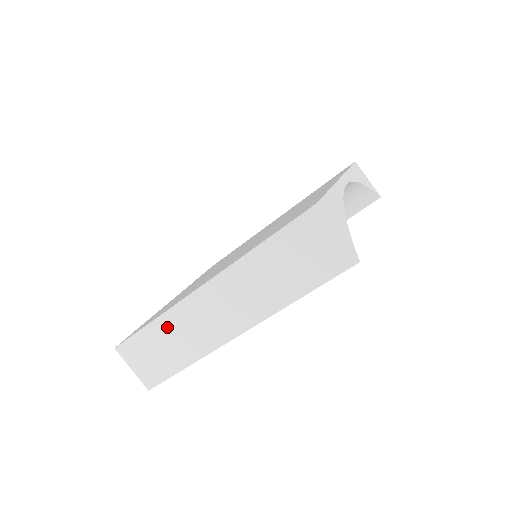
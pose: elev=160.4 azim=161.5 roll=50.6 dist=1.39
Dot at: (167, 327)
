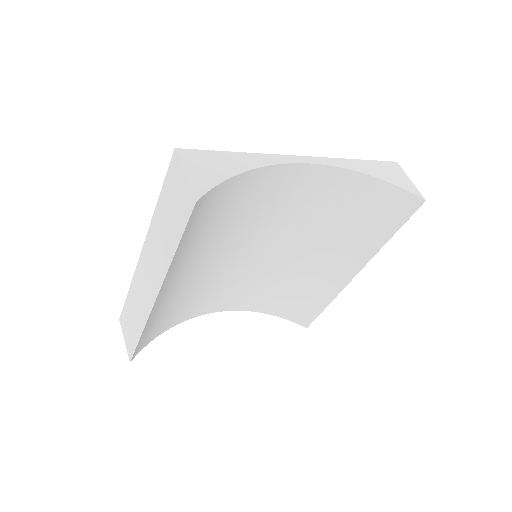
Dot at: (133, 296)
